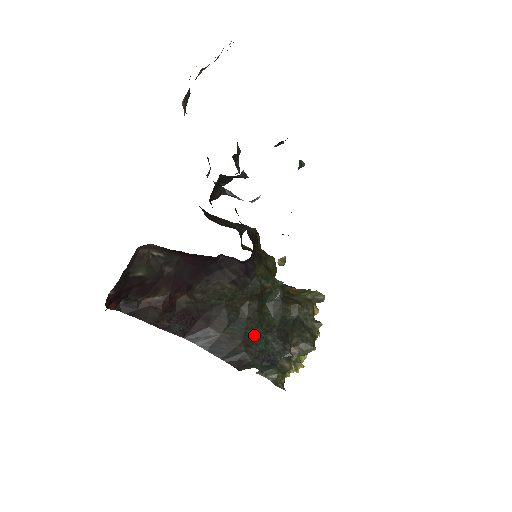
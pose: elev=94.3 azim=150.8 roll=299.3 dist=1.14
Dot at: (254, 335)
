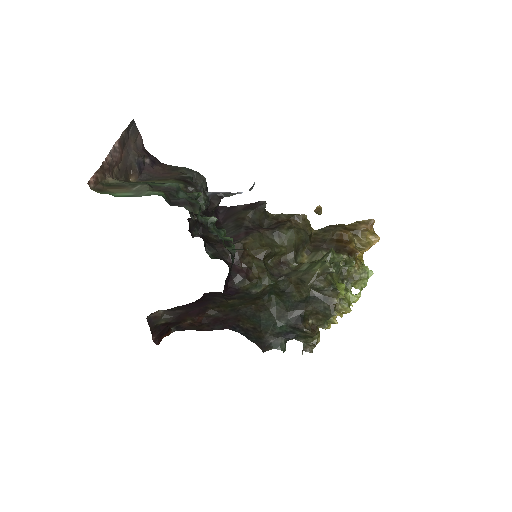
Dot at: (269, 323)
